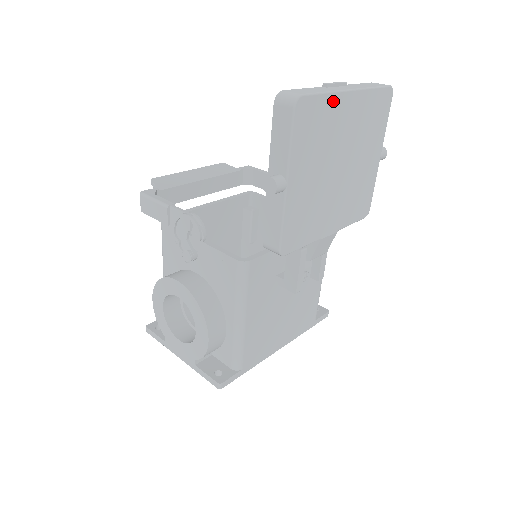
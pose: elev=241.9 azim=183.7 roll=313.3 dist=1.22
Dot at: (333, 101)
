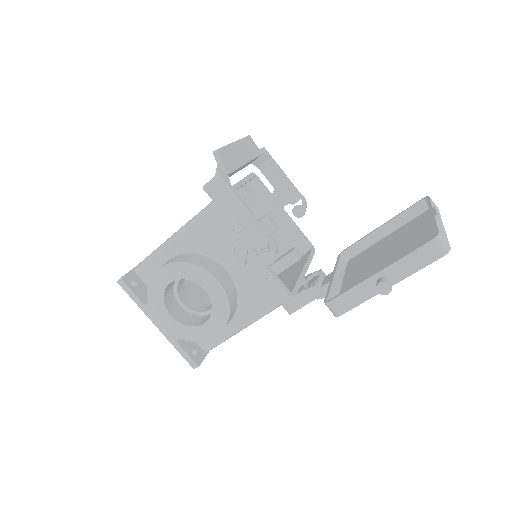
Dot at: occluded
